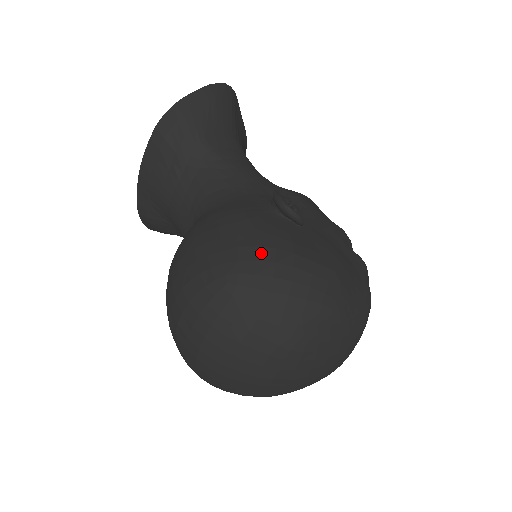
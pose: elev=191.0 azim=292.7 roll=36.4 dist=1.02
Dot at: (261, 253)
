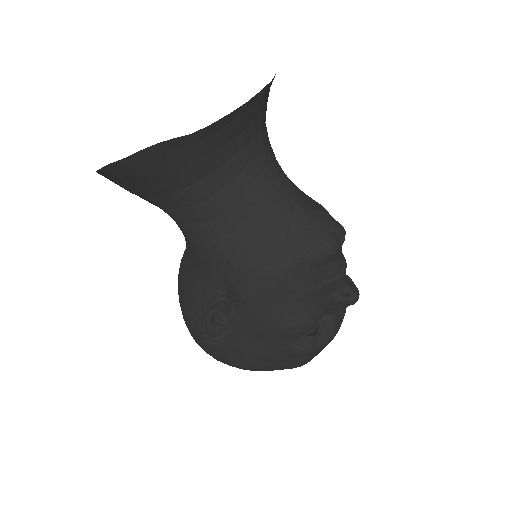
Dot at: (198, 343)
